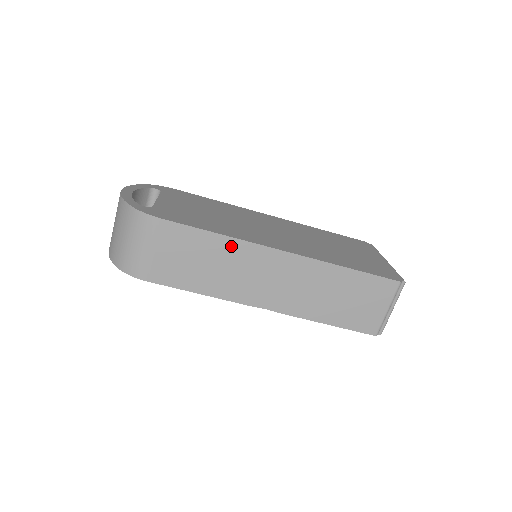
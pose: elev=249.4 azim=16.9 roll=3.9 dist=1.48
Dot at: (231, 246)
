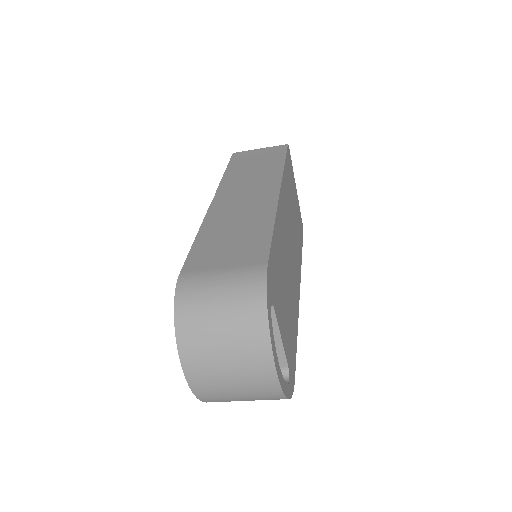
Dot at: occluded
